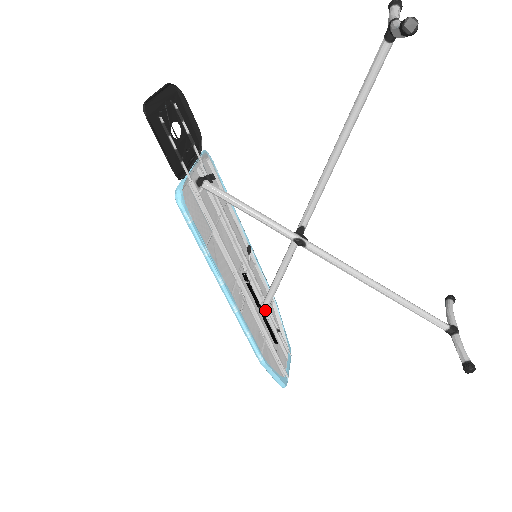
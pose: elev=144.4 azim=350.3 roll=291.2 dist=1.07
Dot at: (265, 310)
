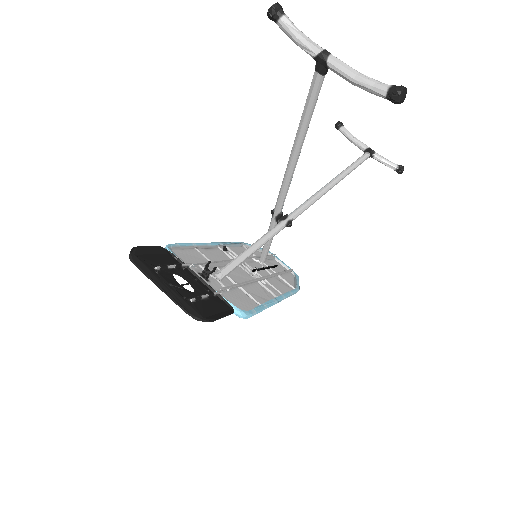
Dot at: occluded
